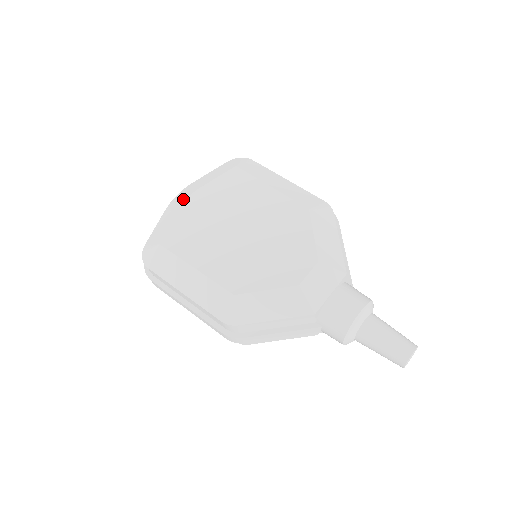
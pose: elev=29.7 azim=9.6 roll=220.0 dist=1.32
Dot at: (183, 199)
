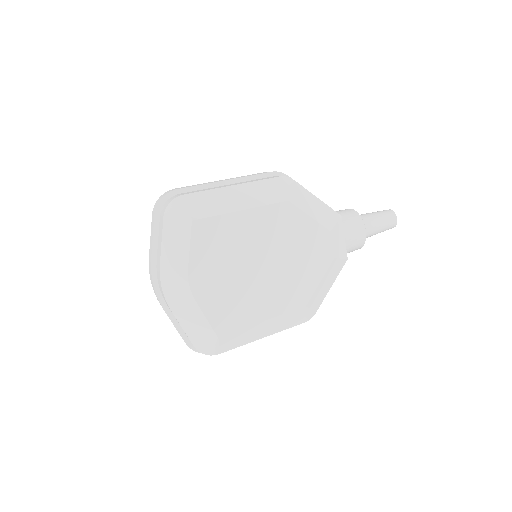
Dot at: (185, 291)
